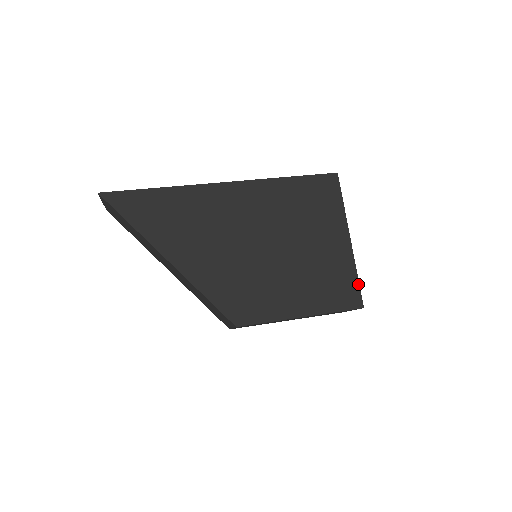
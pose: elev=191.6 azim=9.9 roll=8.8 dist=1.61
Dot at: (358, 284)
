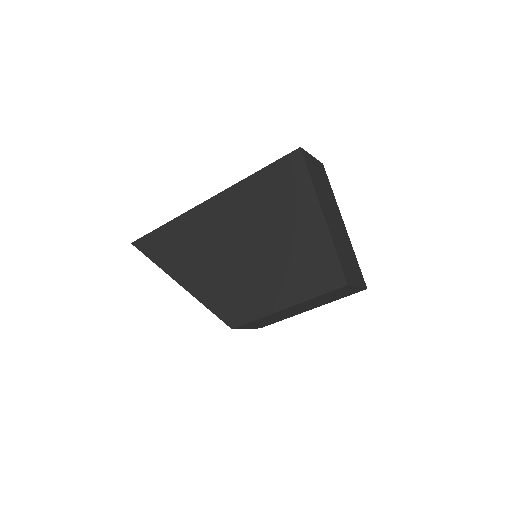
Dot at: (337, 260)
